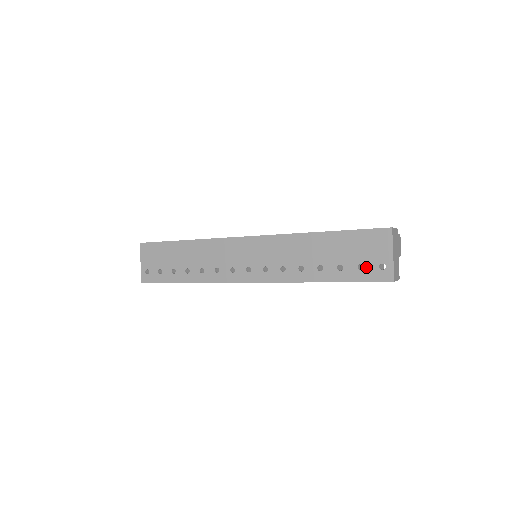
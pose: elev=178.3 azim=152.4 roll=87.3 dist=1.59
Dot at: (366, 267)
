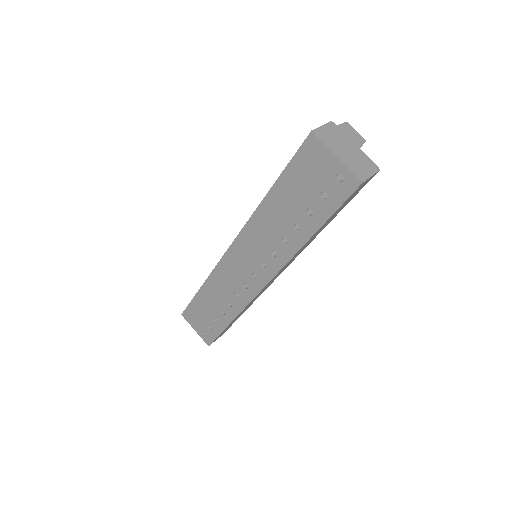
Dot at: (327, 191)
